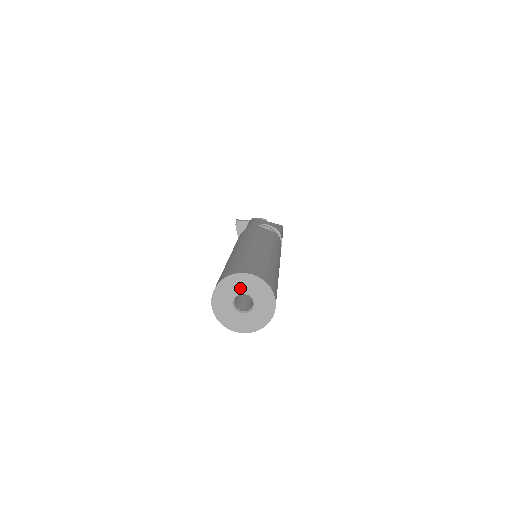
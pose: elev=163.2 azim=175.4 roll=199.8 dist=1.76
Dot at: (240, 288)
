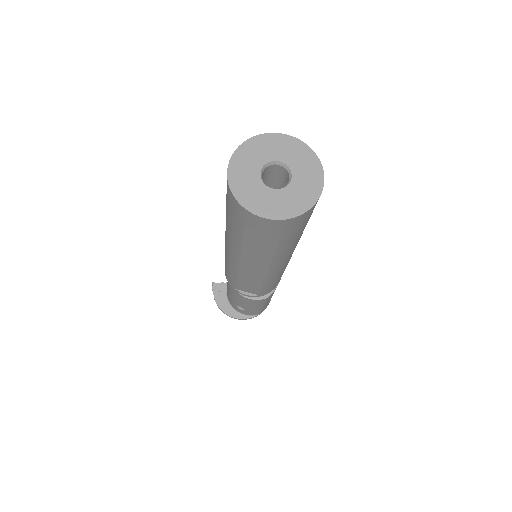
Dot at: (268, 153)
